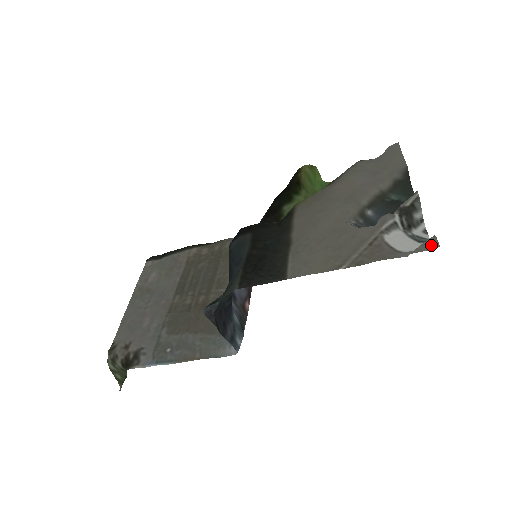
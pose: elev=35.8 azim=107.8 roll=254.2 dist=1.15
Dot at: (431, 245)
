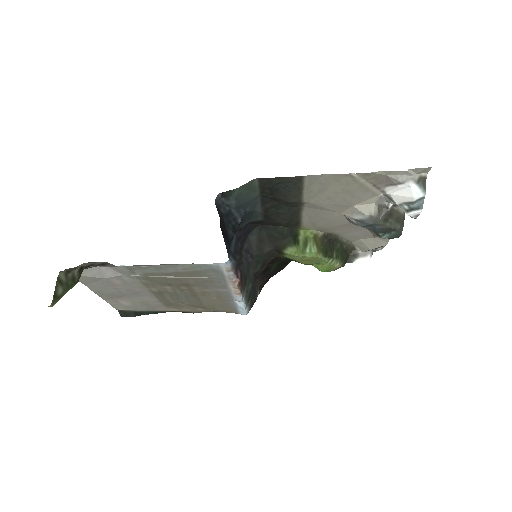
Dot at: (425, 170)
